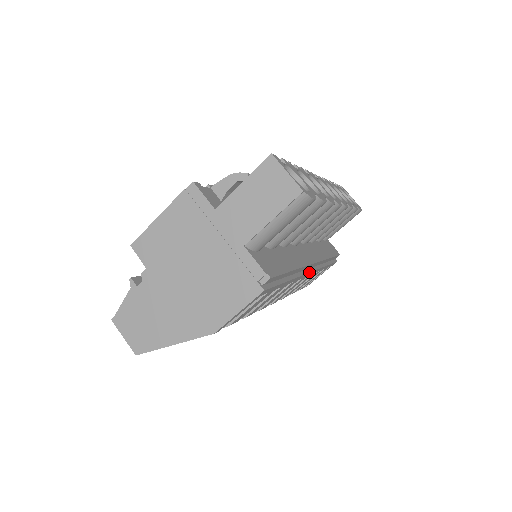
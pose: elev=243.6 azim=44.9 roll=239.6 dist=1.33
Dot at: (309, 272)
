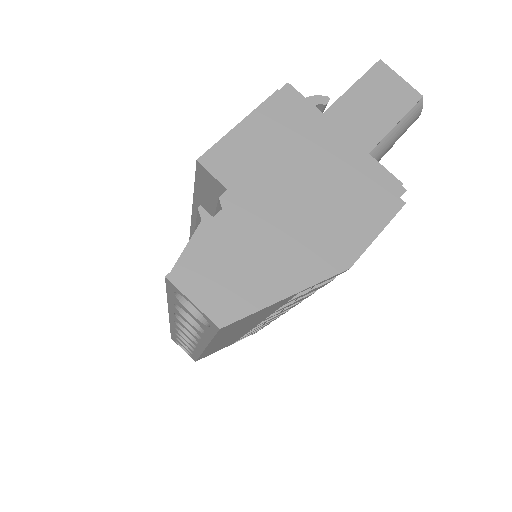
Dot at: occluded
